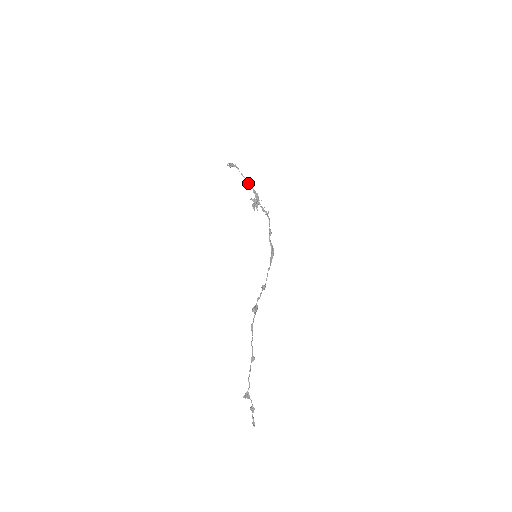
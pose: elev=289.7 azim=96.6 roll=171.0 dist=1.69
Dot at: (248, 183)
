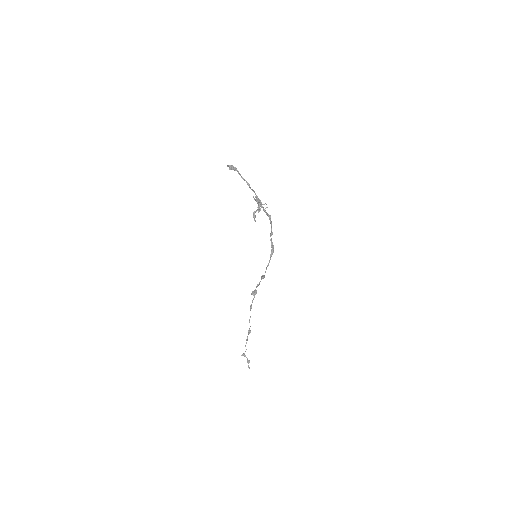
Dot at: (250, 188)
